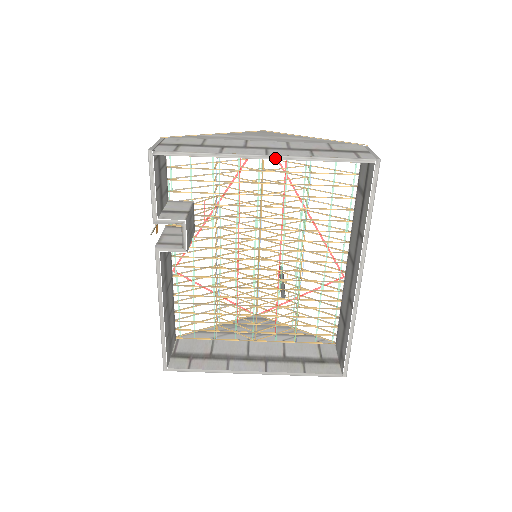
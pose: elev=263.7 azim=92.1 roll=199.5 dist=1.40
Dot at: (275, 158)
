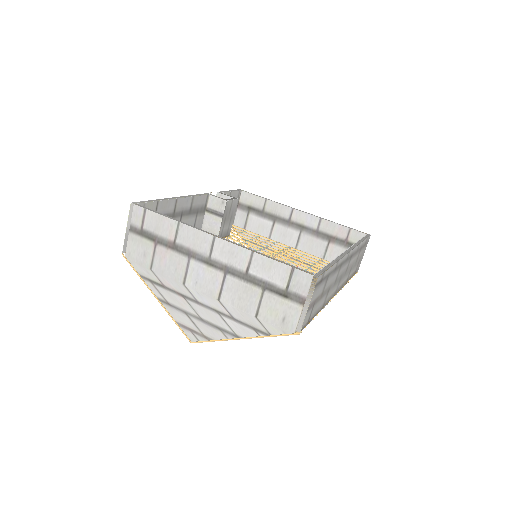
Dot at: (307, 213)
